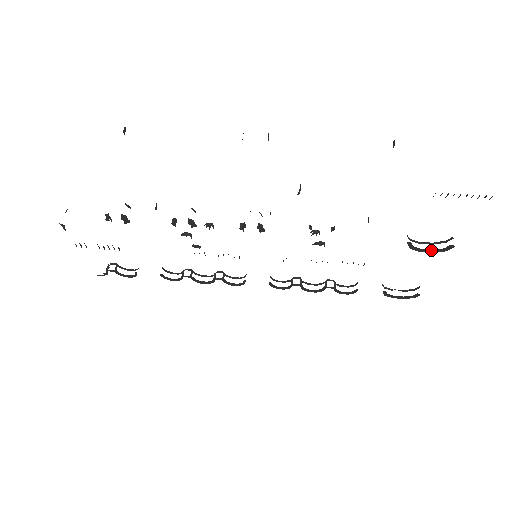
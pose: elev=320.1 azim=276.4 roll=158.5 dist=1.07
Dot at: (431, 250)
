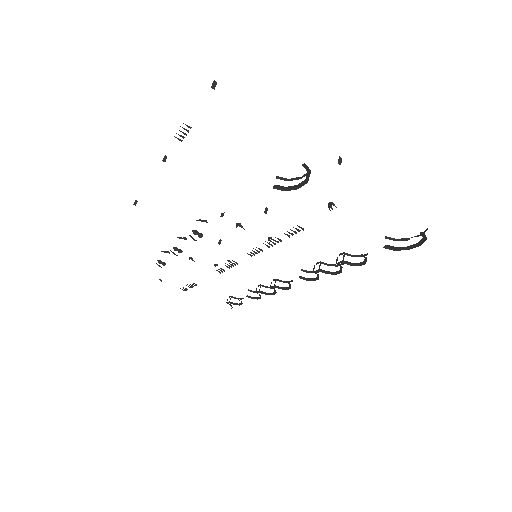
Dot at: (305, 180)
